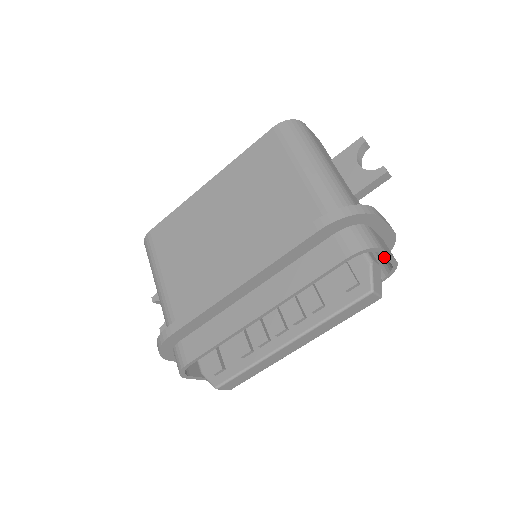
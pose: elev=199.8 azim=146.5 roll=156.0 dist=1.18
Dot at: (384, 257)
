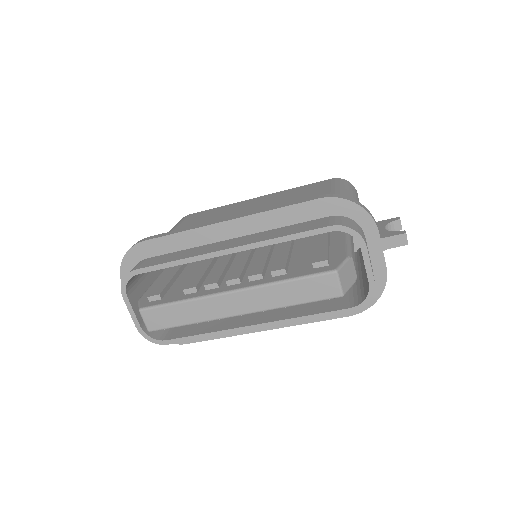
Dot at: (364, 262)
